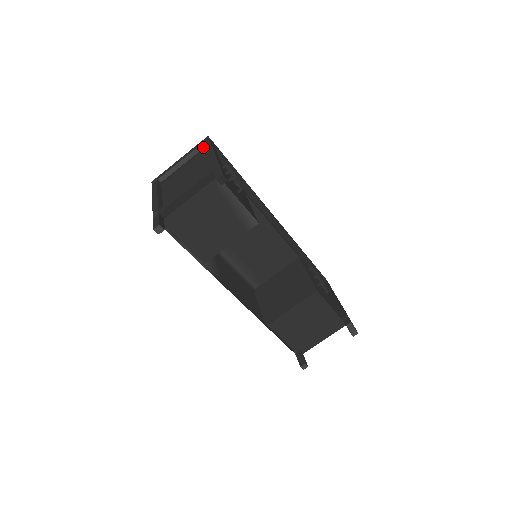
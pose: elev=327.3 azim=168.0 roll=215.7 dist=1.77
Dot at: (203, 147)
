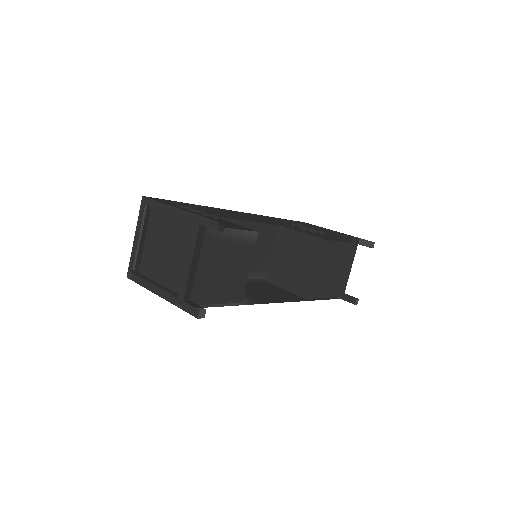
Dot at: (147, 209)
